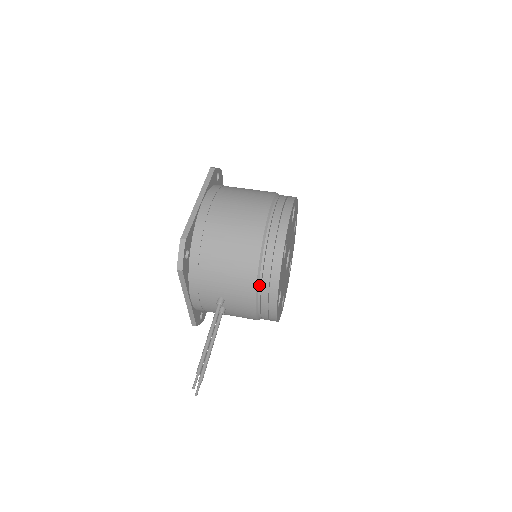
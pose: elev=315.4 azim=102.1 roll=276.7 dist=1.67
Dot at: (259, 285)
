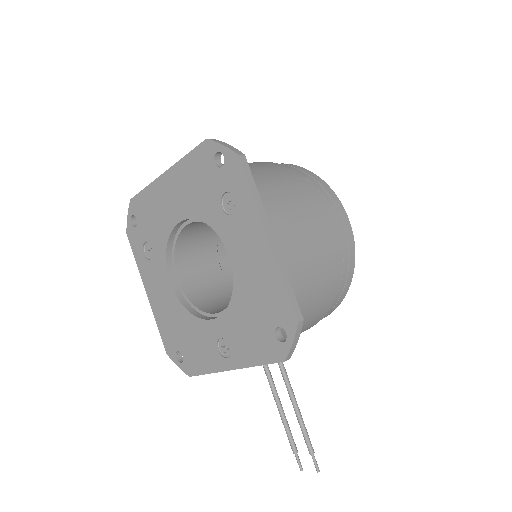
Dot at: occluded
